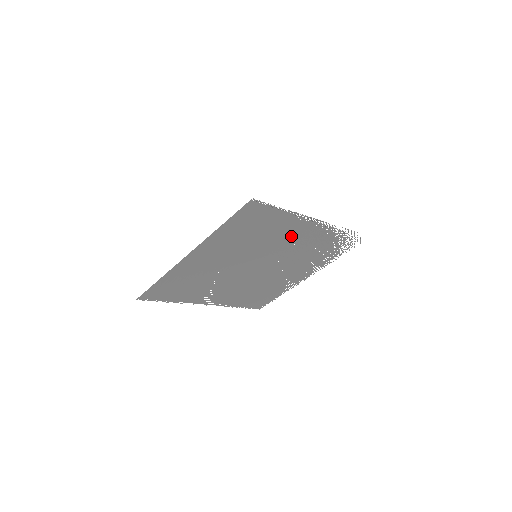
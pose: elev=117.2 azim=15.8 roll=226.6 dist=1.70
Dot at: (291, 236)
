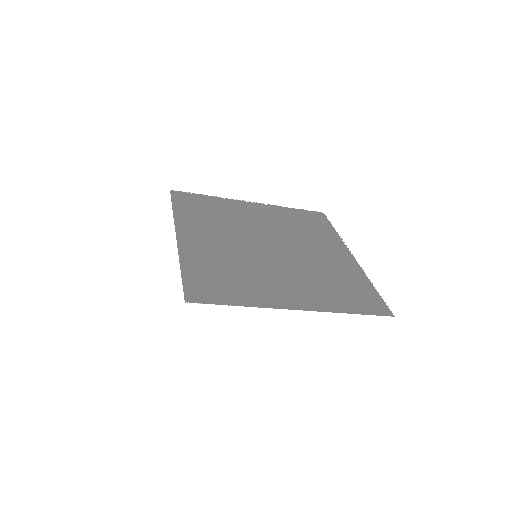
Dot at: (278, 284)
